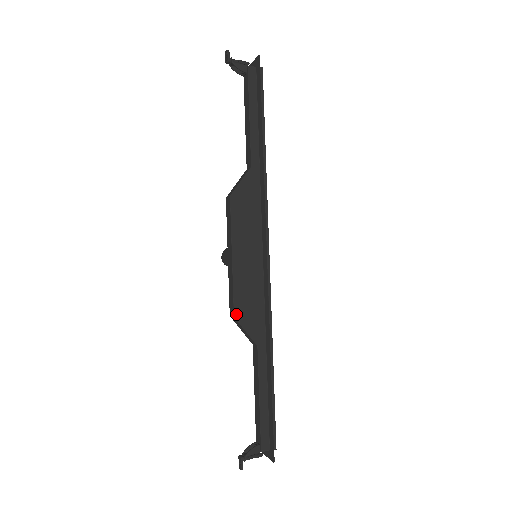
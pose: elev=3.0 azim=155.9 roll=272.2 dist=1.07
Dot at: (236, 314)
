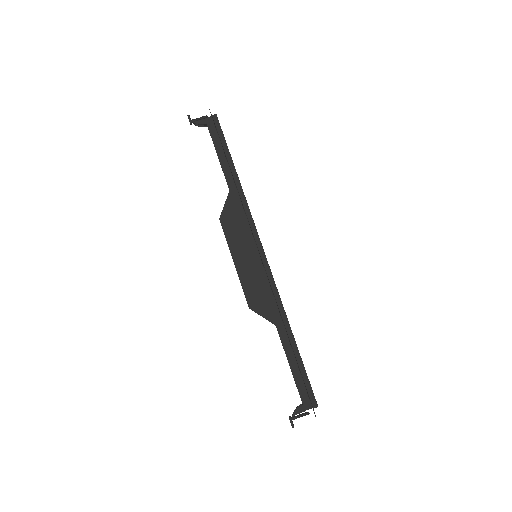
Dot at: (250, 306)
